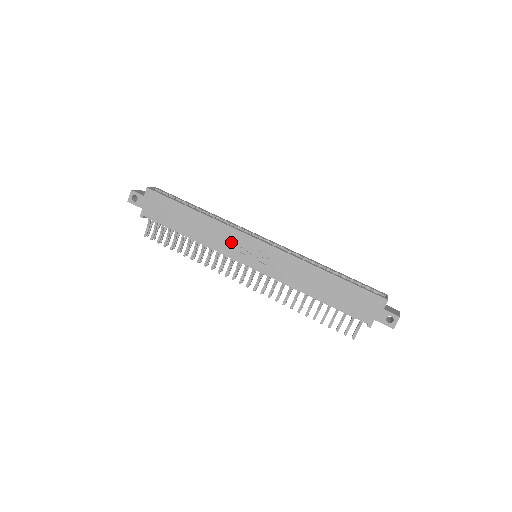
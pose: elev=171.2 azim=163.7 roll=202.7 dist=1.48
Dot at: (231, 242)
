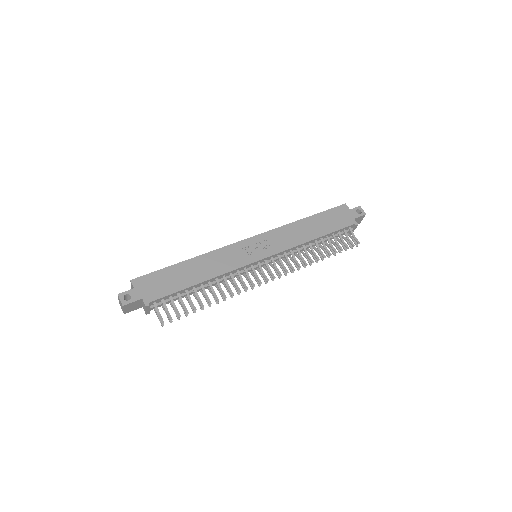
Dot at: (234, 256)
